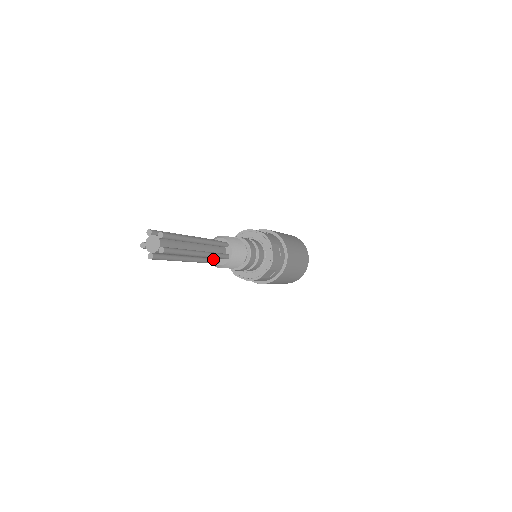
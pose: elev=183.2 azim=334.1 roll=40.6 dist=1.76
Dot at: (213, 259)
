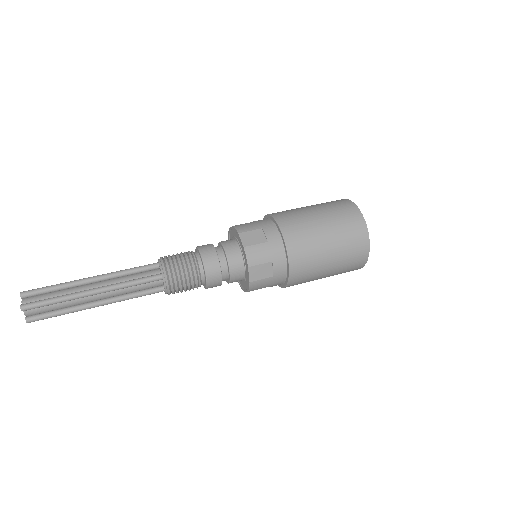
Dot at: occluded
